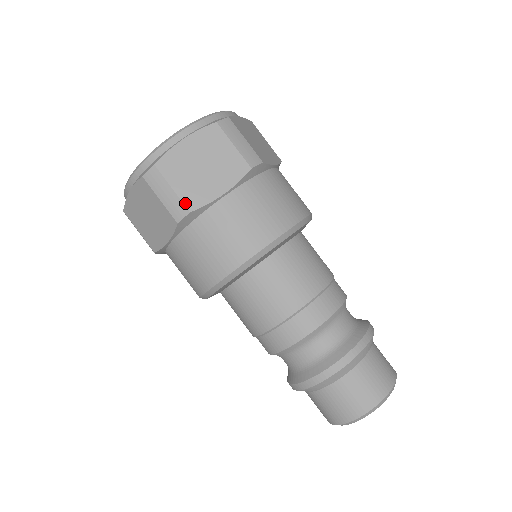
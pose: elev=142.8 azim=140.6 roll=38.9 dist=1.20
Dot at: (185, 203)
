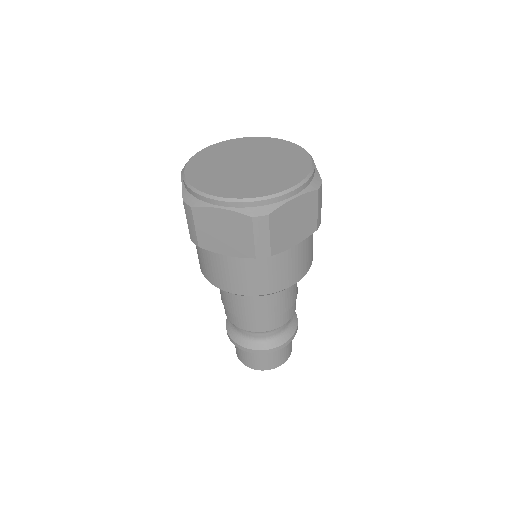
Dot at: (198, 241)
